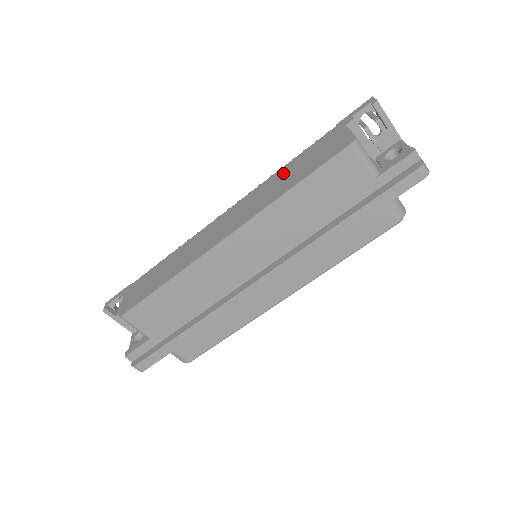
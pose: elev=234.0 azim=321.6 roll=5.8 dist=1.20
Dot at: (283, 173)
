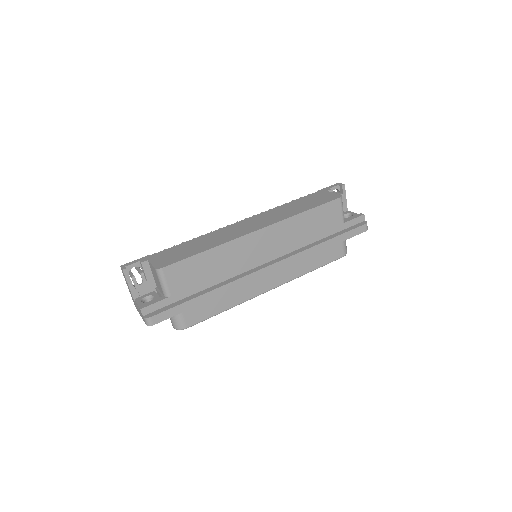
Dot at: (289, 206)
